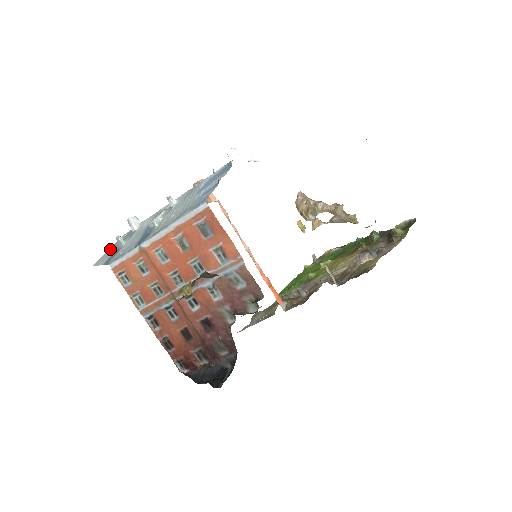
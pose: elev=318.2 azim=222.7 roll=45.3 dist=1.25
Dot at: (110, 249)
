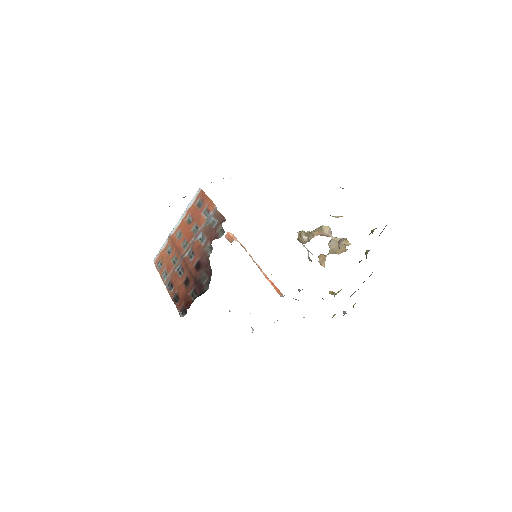
Dot at: occluded
